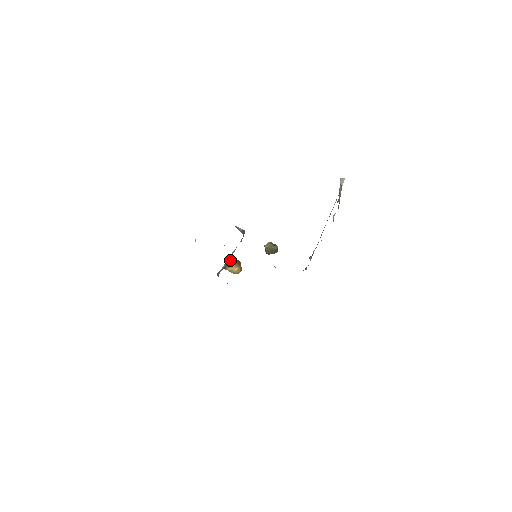
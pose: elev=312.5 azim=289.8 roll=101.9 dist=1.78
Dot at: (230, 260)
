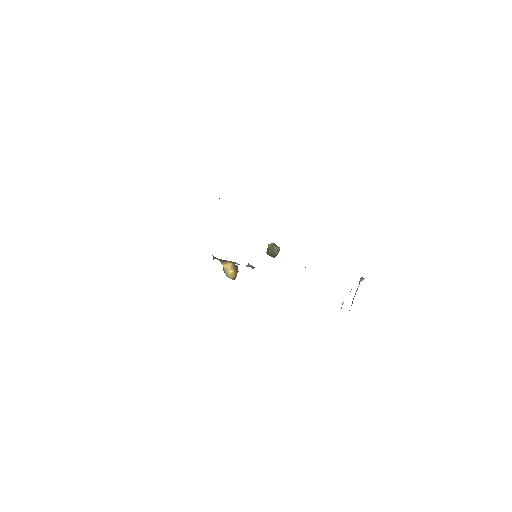
Dot at: occluded
